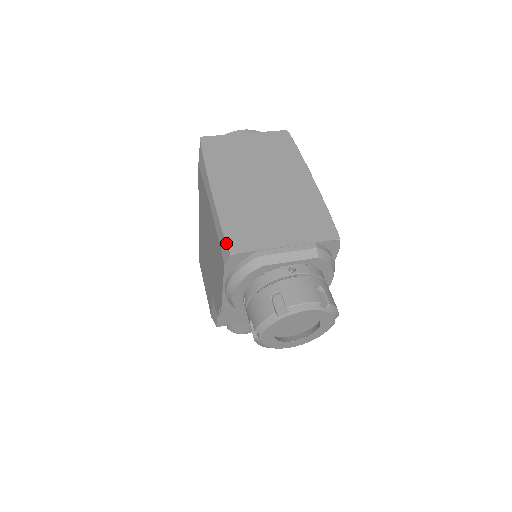
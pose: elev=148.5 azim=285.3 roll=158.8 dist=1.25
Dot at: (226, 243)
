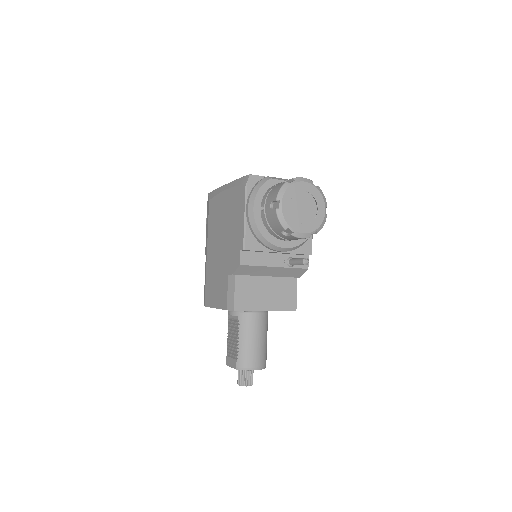
Dot at: (244, 176)
